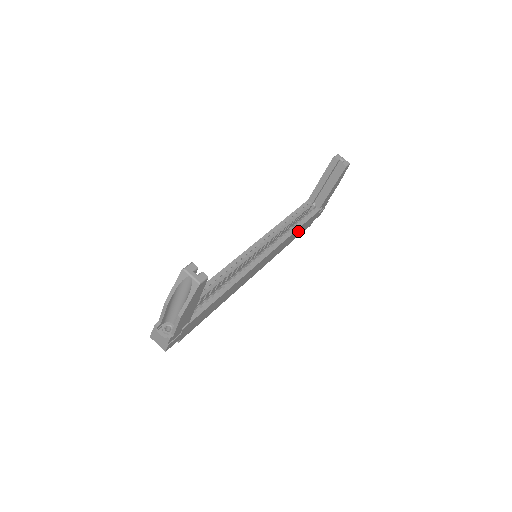
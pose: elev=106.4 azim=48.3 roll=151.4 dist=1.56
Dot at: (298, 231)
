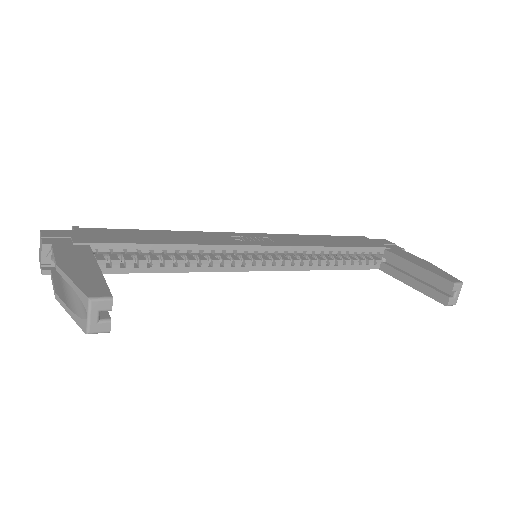
Dot at: occluded
